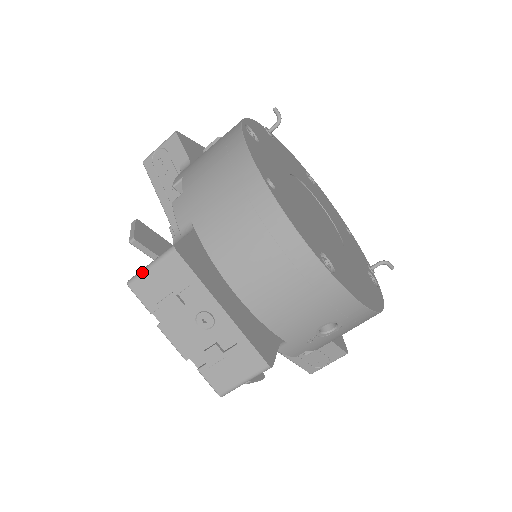
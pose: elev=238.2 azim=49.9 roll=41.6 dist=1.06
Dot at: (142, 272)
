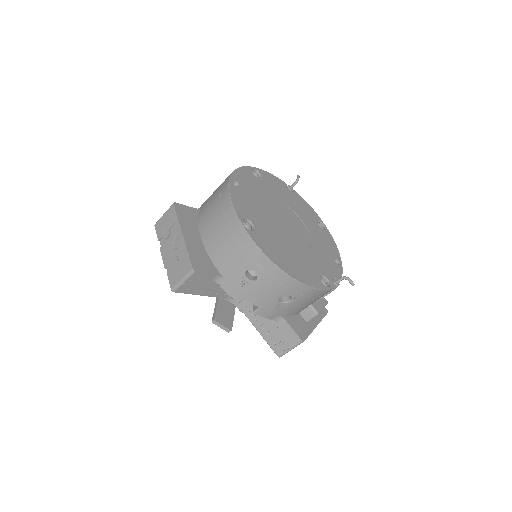
Dot at: (161, 217)
